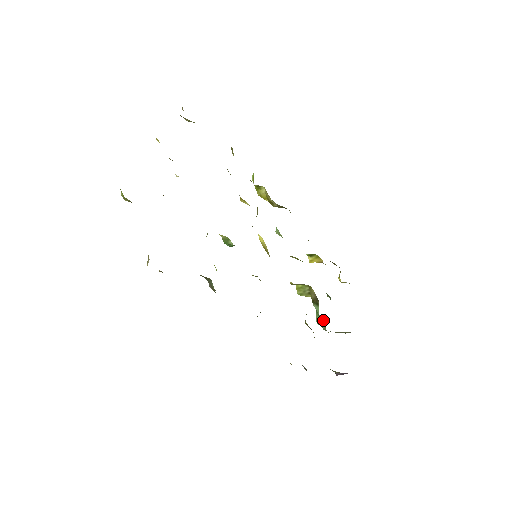
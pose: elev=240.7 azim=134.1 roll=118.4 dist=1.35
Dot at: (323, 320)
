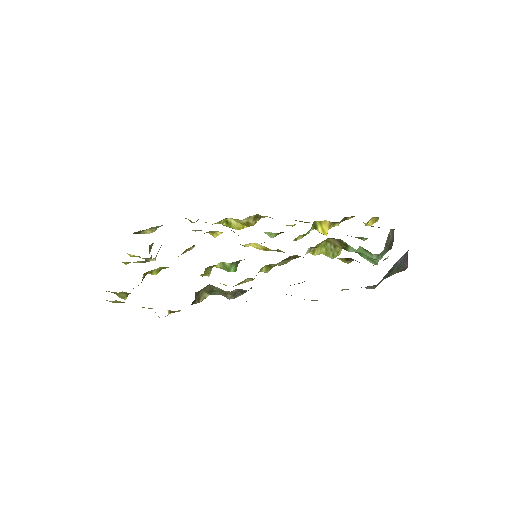
Dot at: (364, 251)
